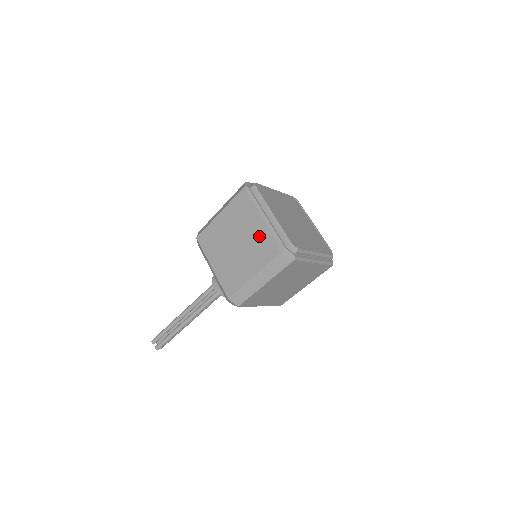
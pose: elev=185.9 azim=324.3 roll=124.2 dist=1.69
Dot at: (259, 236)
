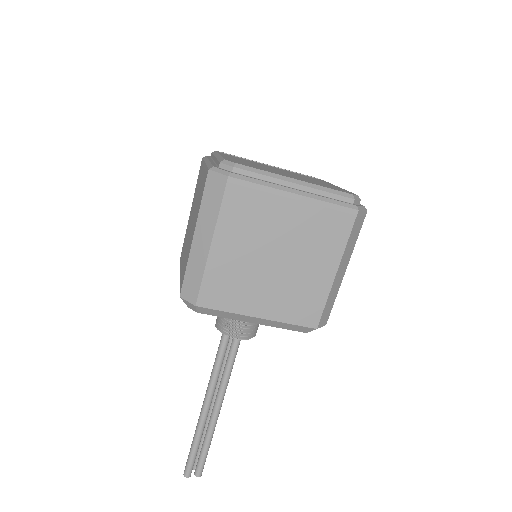
Dot at: (308, 222)
